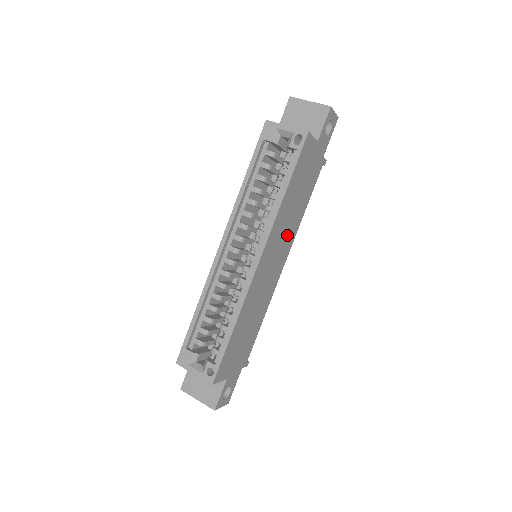
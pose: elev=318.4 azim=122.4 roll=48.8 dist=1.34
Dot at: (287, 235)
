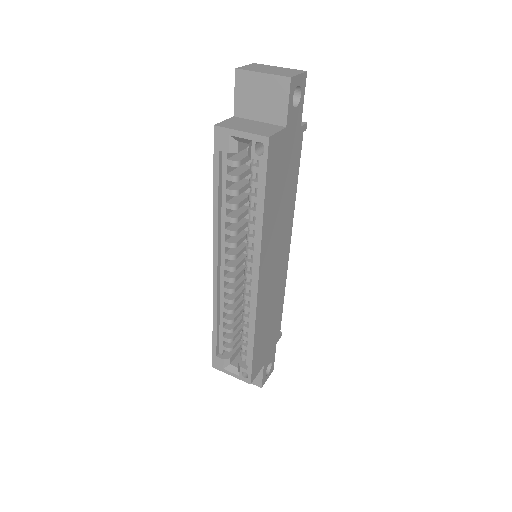
Dot at: (282, 230)
